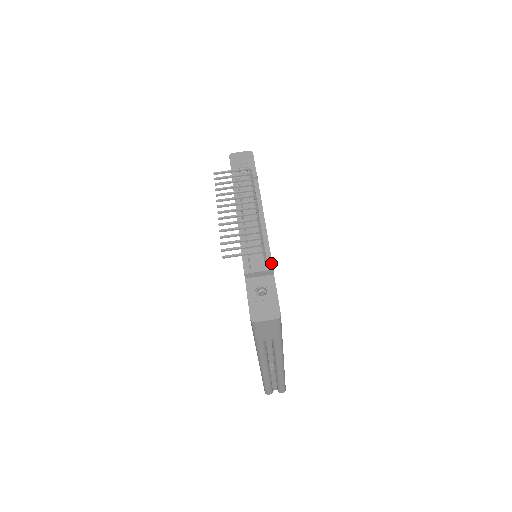
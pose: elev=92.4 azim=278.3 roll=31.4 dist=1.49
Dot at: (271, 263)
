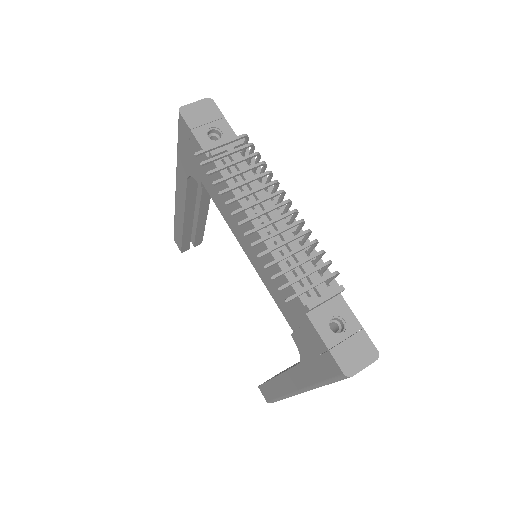
Dot at: (333, 279)
